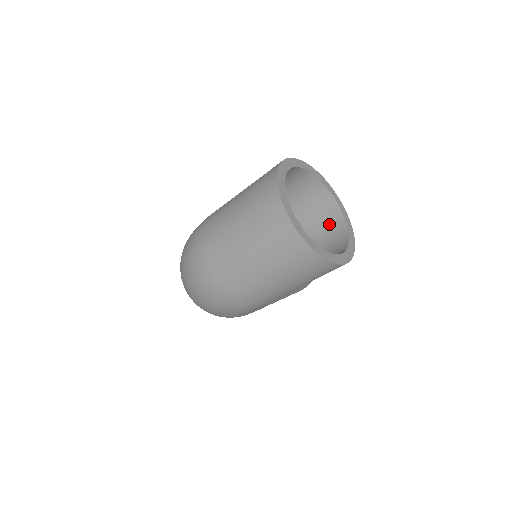
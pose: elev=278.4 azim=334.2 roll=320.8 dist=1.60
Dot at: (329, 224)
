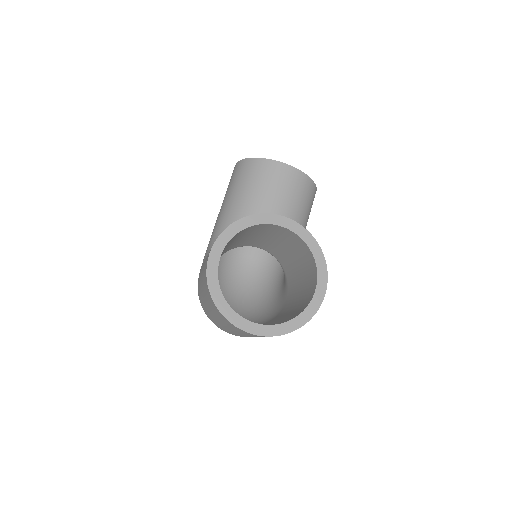
Dot at: (287, 237)
